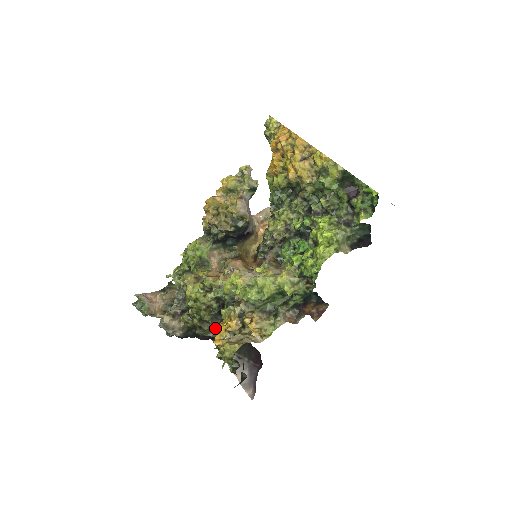
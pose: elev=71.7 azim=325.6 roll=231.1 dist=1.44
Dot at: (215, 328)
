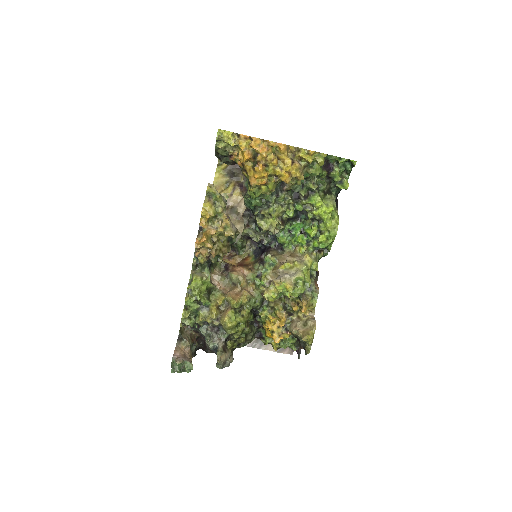
Dot at: (255, 332)
